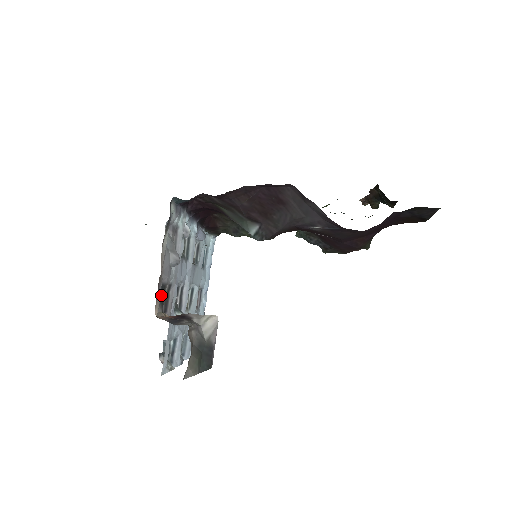
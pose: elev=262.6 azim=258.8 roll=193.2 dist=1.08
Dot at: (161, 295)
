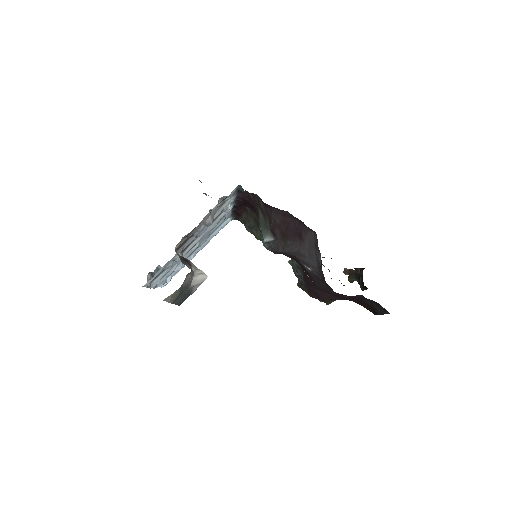
Dot at: occluded
